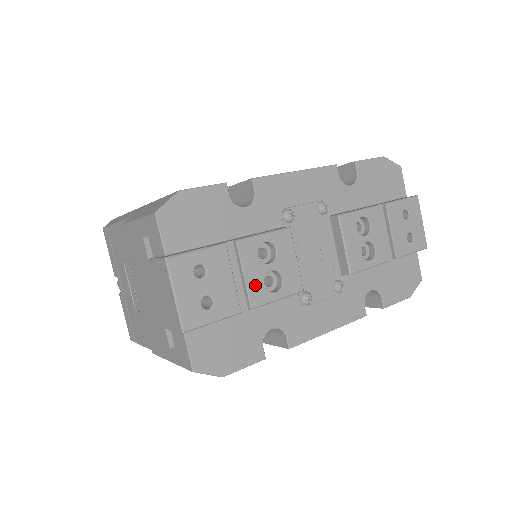
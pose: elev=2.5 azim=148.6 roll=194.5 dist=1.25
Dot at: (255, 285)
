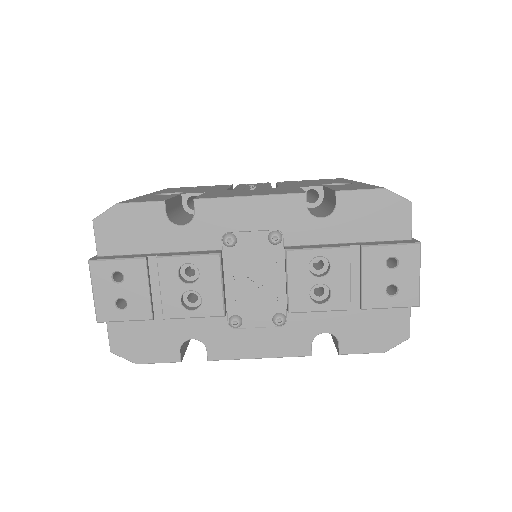
Dot at: (170, 299)
